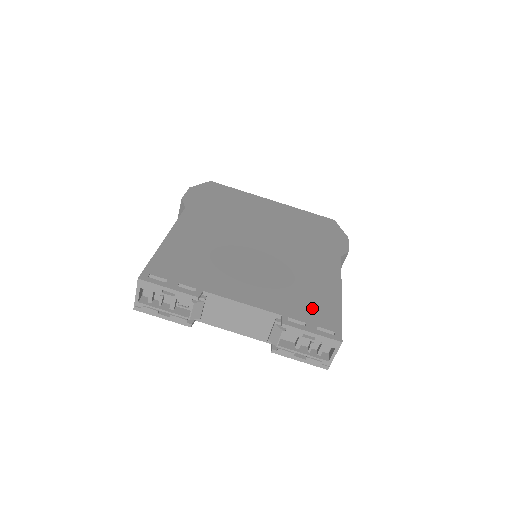
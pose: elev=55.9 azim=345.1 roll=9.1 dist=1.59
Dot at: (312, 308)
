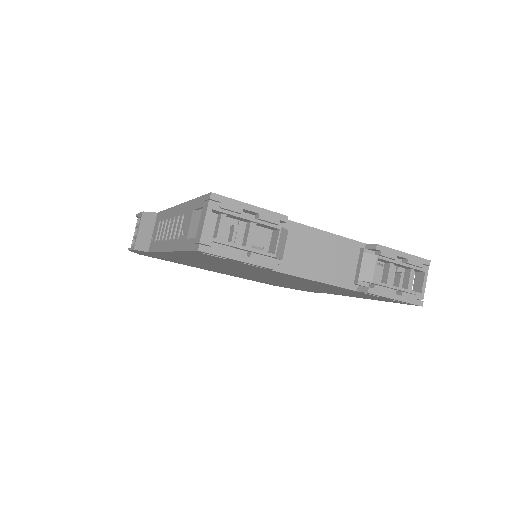
Dot at: occluded
